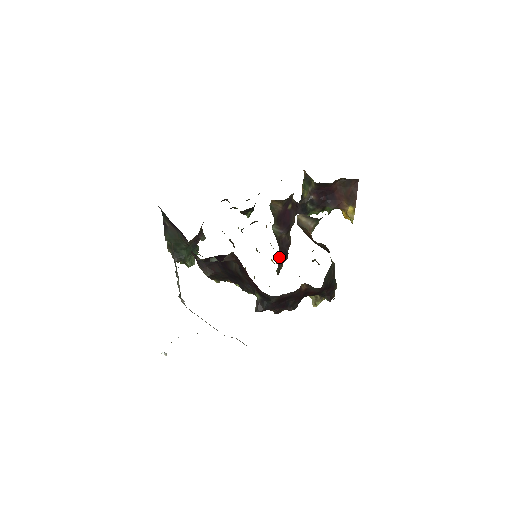
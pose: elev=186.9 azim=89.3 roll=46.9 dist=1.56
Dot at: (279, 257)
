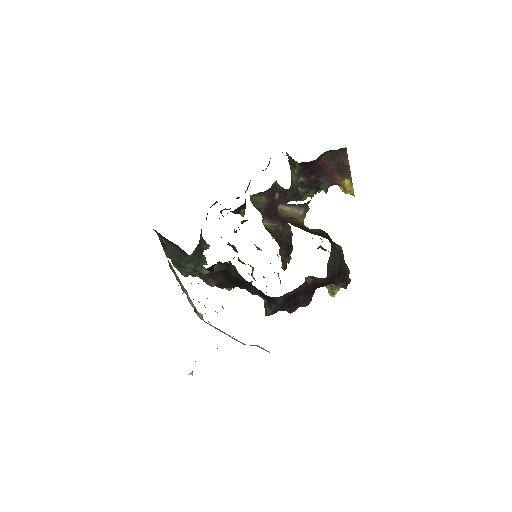
Dot at: (281, 252)
